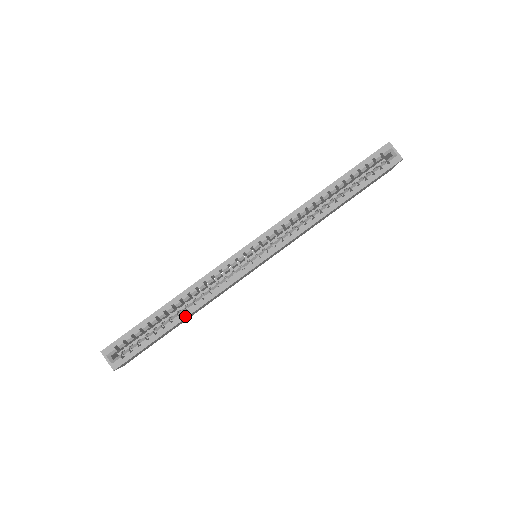
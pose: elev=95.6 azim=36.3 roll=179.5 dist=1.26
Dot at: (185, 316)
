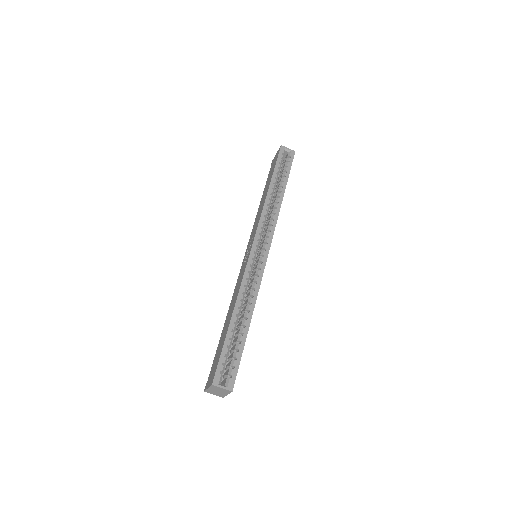
Dot at: (250, 317)
